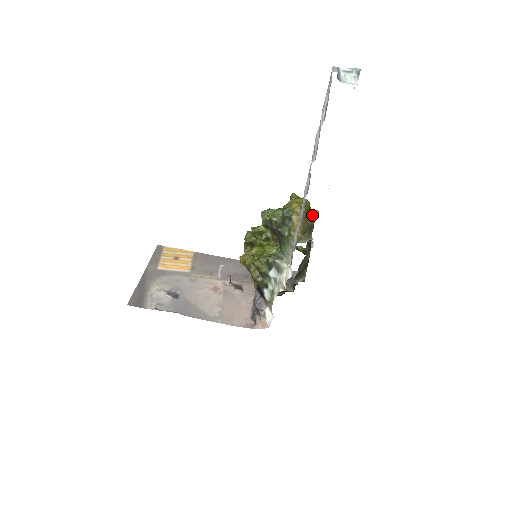
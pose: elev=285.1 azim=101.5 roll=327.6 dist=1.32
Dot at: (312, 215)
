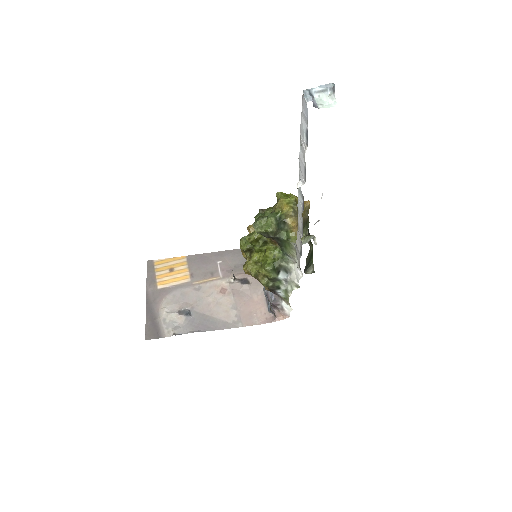
Dot at: (304, 208)
